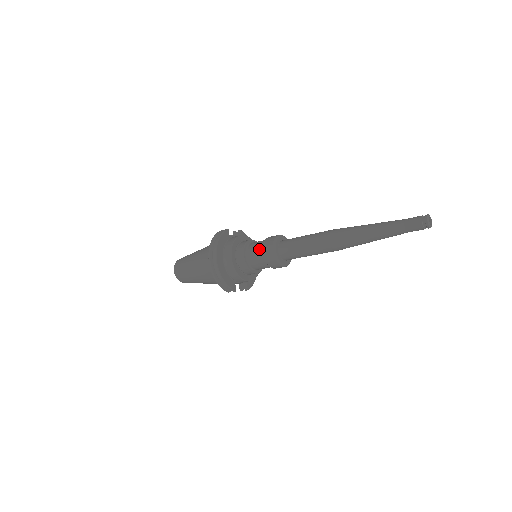
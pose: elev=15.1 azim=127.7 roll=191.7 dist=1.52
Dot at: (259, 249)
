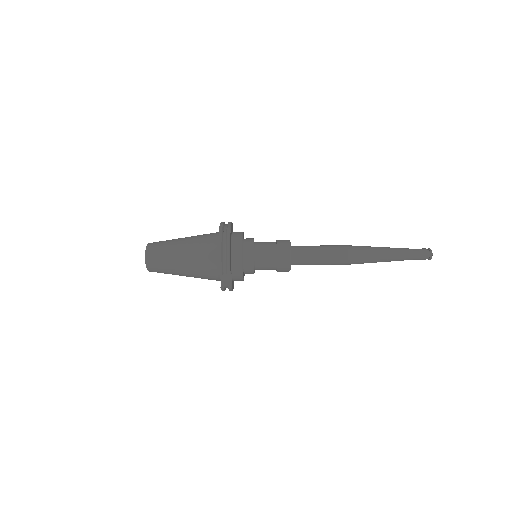
Dot at: (271, 243)
